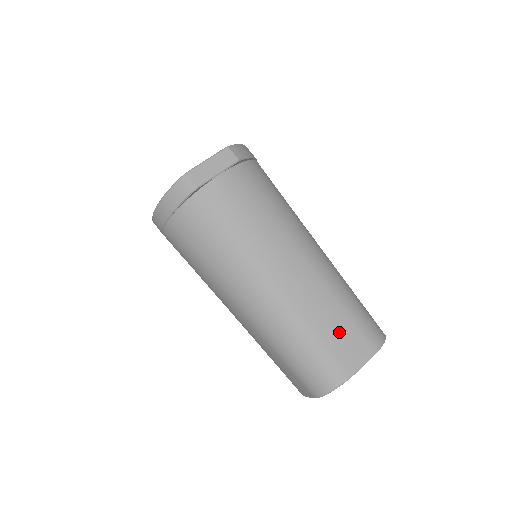
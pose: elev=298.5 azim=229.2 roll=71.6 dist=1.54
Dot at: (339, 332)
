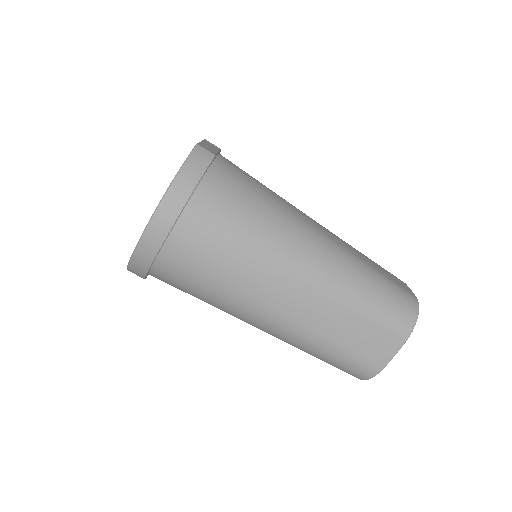
Dot at: (381, 269)
